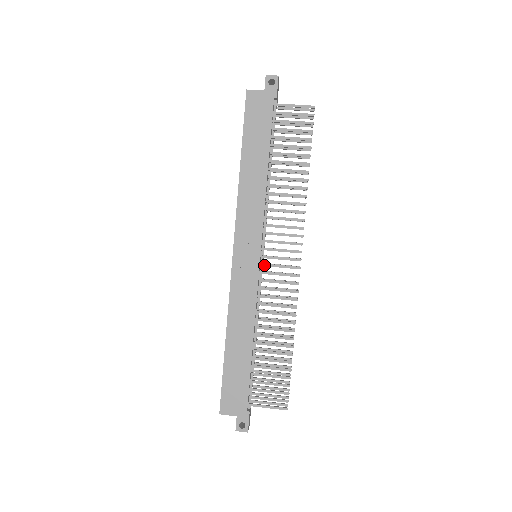
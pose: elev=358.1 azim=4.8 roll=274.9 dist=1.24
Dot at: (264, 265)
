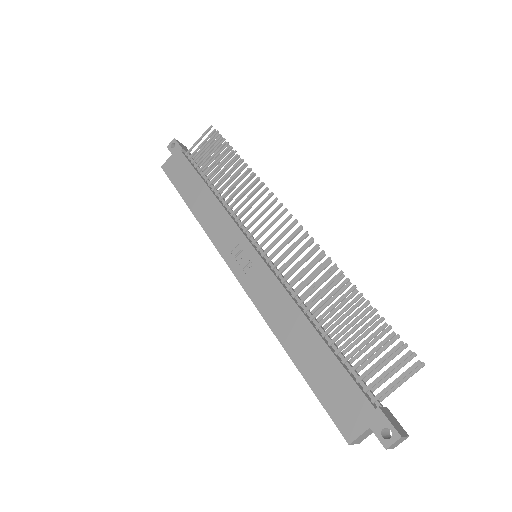
Dot at: (265, 253)
